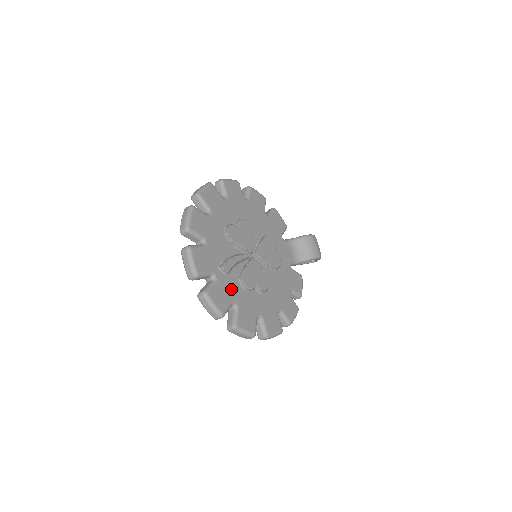
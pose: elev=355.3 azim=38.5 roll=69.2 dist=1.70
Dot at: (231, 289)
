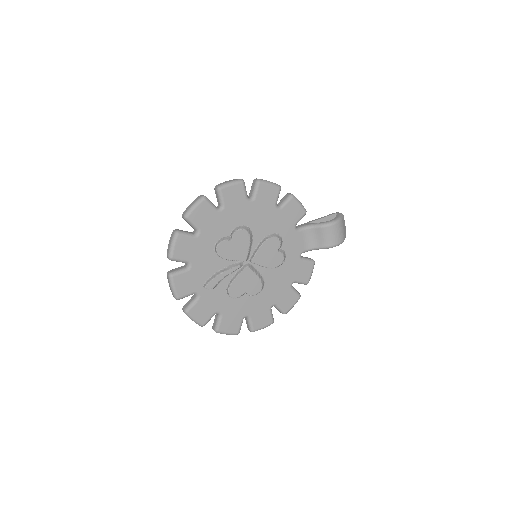
Dot at: (216, 301)
